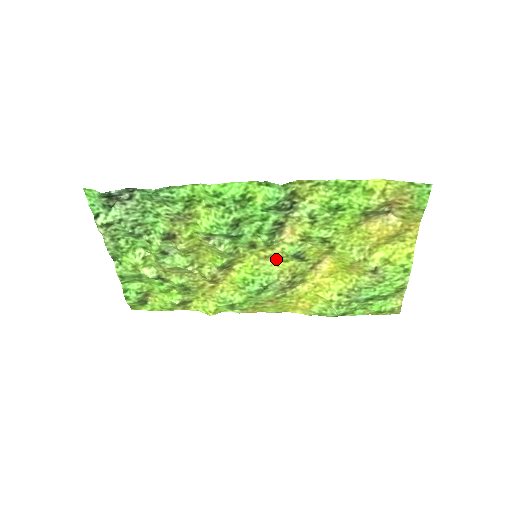
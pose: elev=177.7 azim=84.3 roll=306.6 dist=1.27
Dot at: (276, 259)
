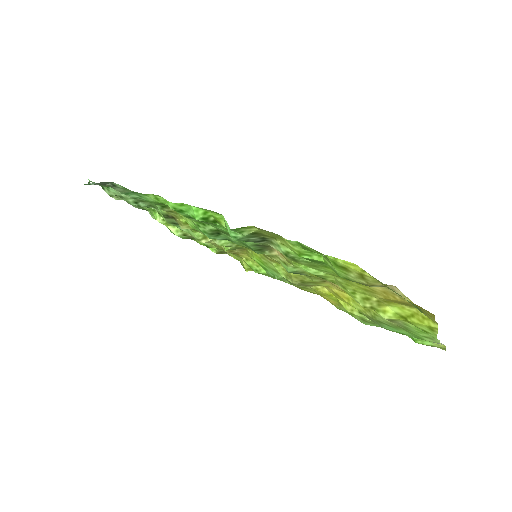
Dot at: (279, 263)
